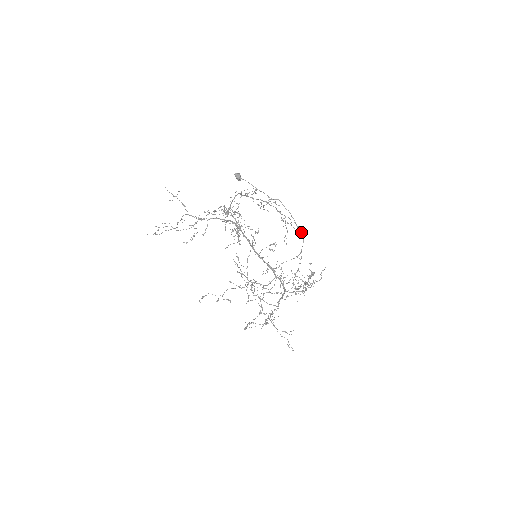
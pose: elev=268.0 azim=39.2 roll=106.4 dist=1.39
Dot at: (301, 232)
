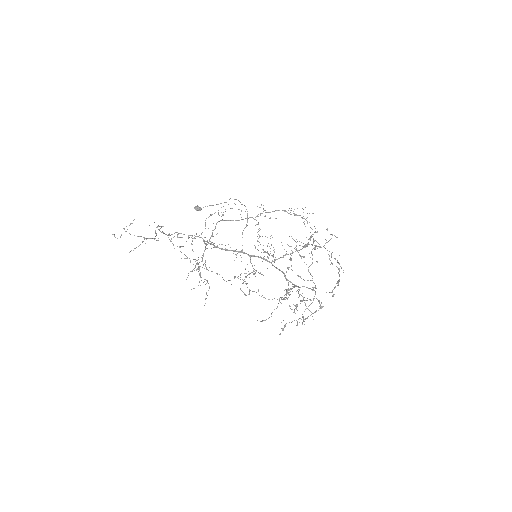
Dot at: (244, 205)
